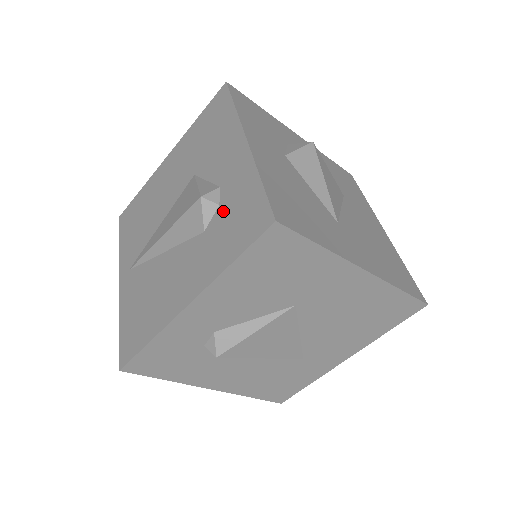
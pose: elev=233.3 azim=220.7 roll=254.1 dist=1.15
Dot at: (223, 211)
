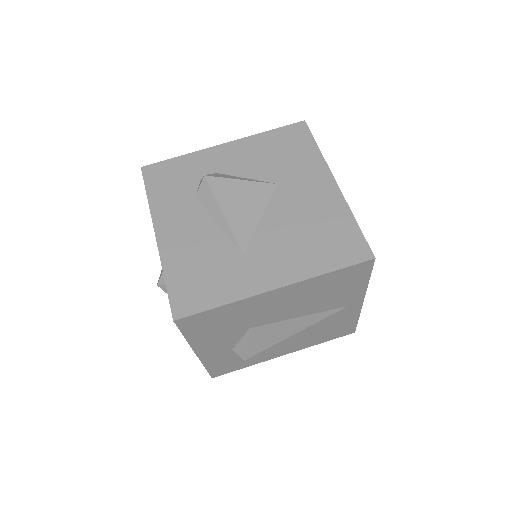
Dot at: occluded
